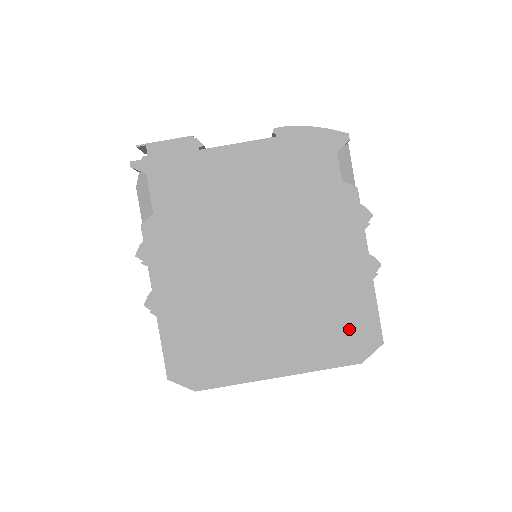
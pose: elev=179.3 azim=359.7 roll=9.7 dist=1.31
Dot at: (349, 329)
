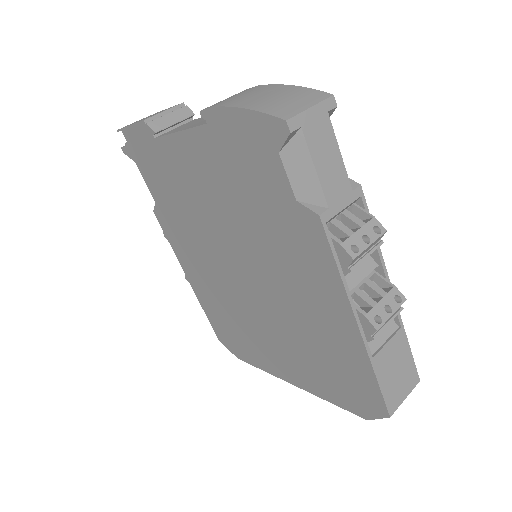
Dot at: (346, 381)
